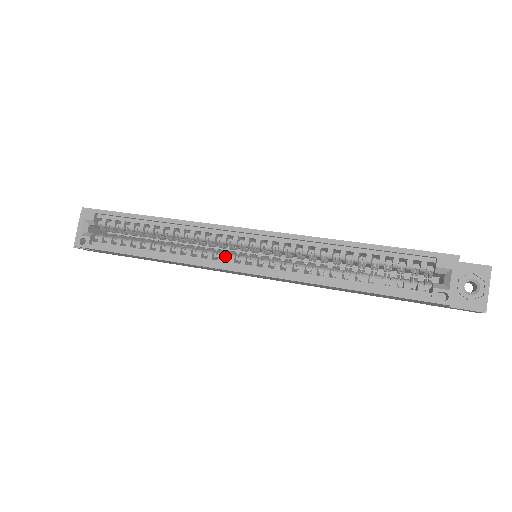
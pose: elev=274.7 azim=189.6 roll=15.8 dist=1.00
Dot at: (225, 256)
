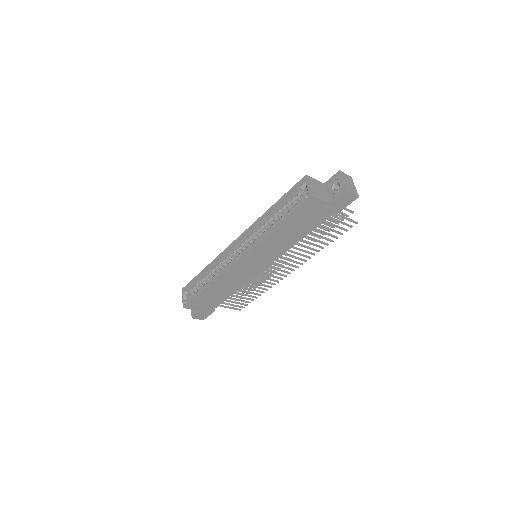
Dot at: (234, 260)
